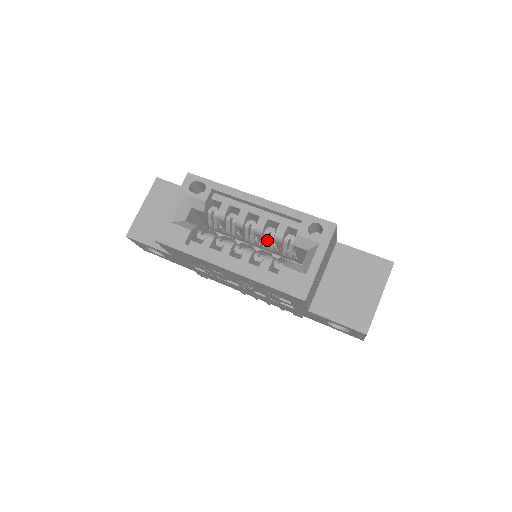
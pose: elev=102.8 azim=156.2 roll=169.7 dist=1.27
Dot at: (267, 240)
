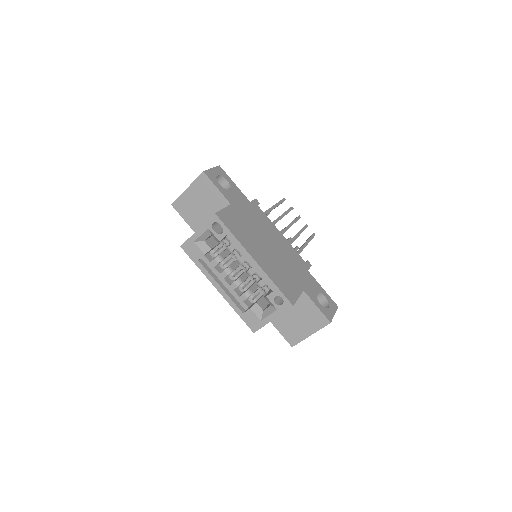
Dot at: occluded
